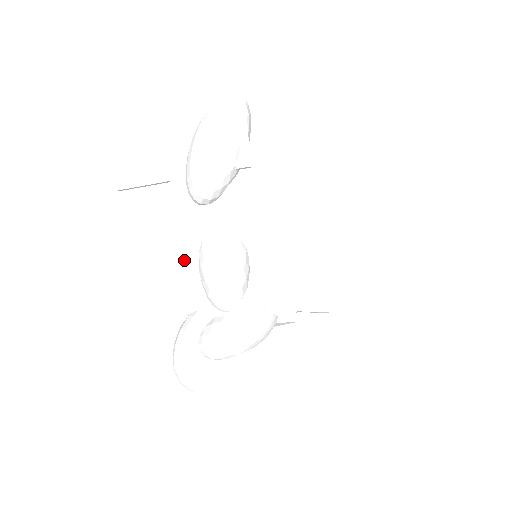
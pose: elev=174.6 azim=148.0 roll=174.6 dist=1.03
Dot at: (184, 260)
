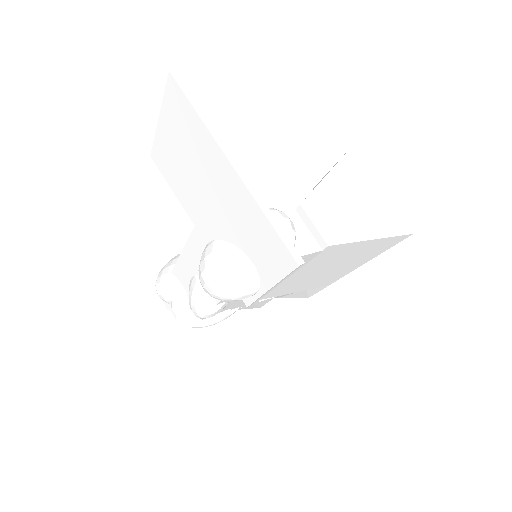
Dot at: (184, 262)
